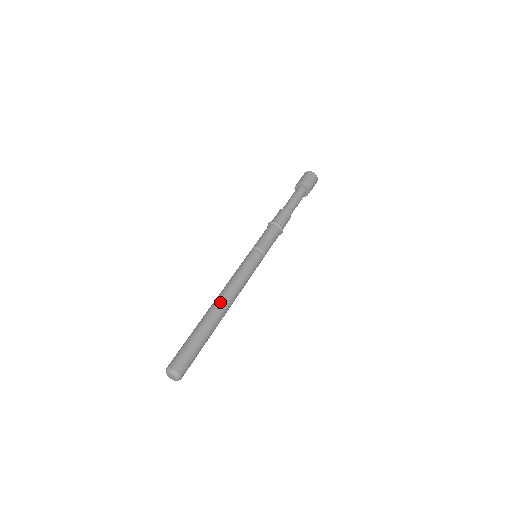
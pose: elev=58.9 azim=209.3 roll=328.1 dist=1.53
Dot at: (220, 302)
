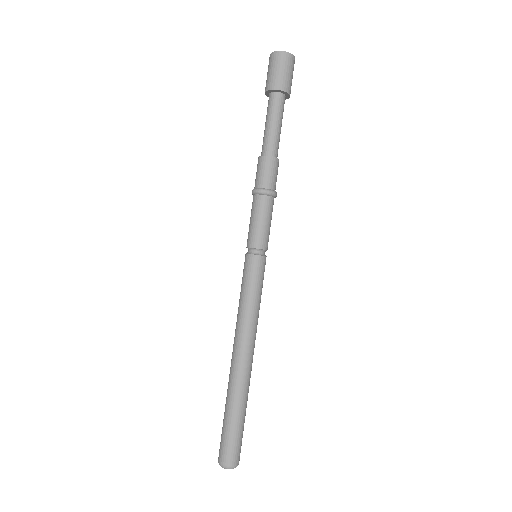
Dot at: (239, 357)
